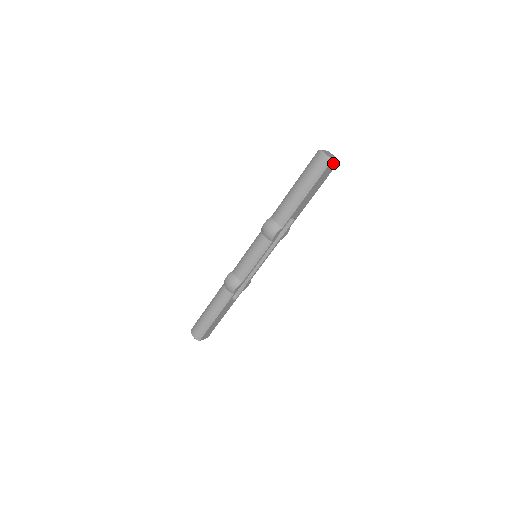
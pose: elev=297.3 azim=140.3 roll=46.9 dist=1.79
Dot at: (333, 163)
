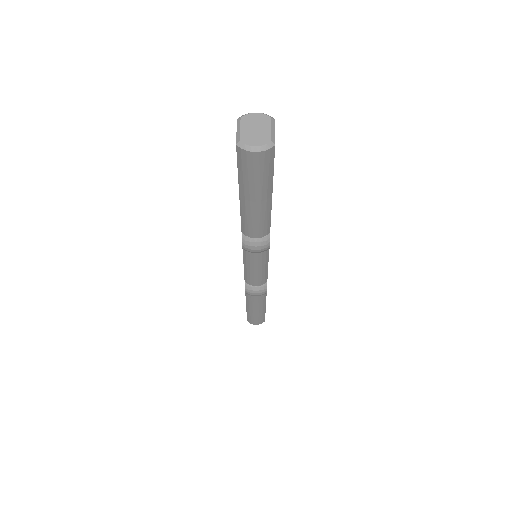
Dot at: (274, 136)
